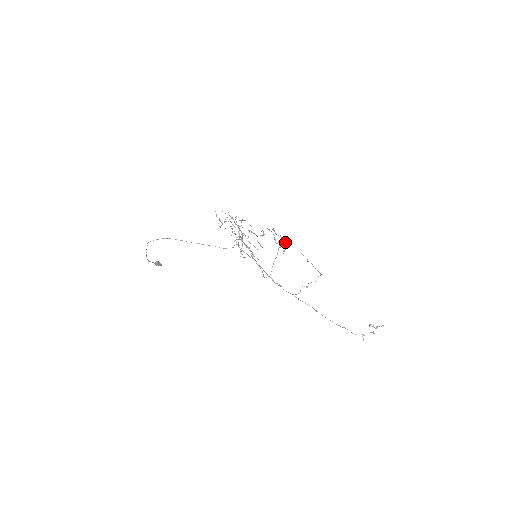
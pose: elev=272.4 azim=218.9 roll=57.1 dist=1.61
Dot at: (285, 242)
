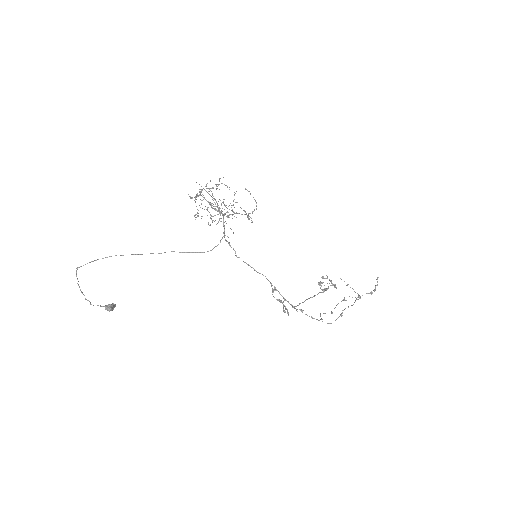
Dot at: (331, 282)
